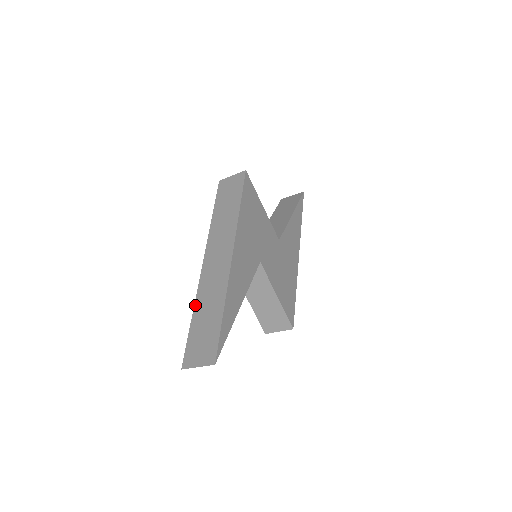
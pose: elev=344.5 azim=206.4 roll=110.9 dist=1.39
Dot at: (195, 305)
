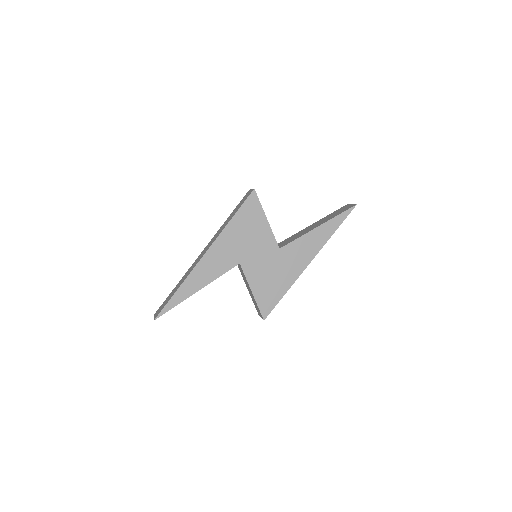
Dot at: (181, 279)
